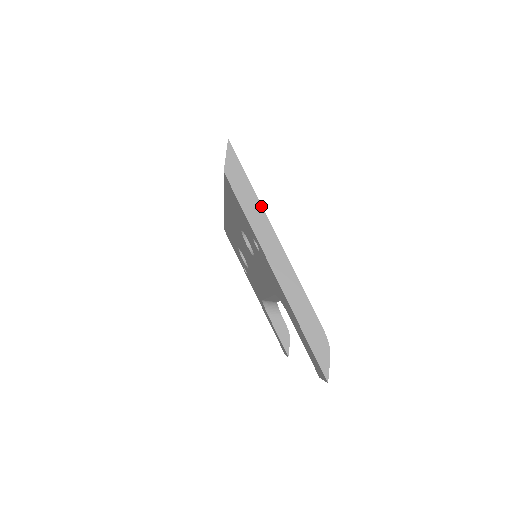
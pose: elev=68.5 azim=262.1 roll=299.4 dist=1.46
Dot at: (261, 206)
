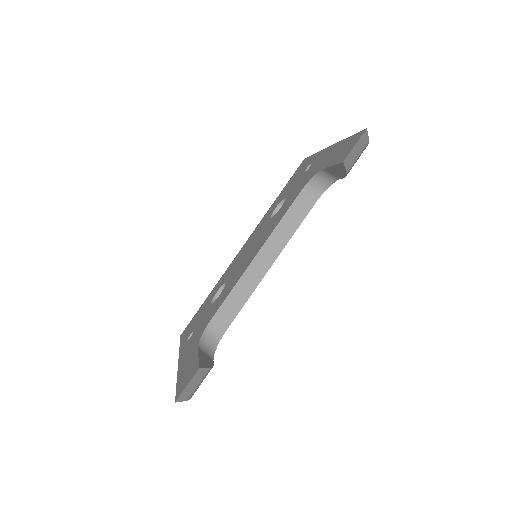
Dot at: occluded
